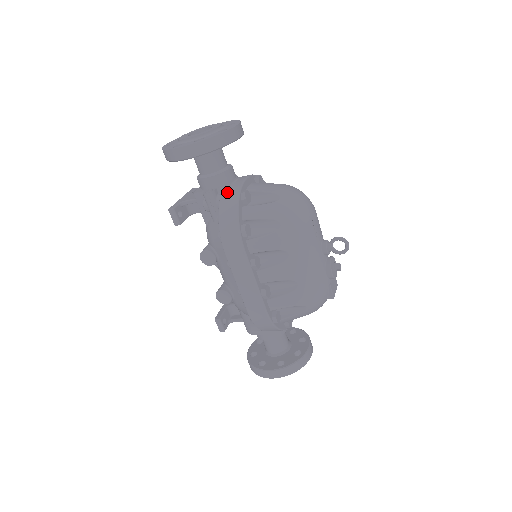
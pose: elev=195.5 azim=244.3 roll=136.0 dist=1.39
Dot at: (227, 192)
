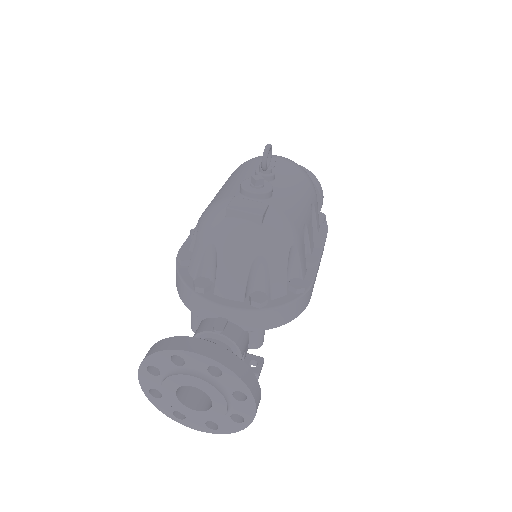
Dot at: occluded
